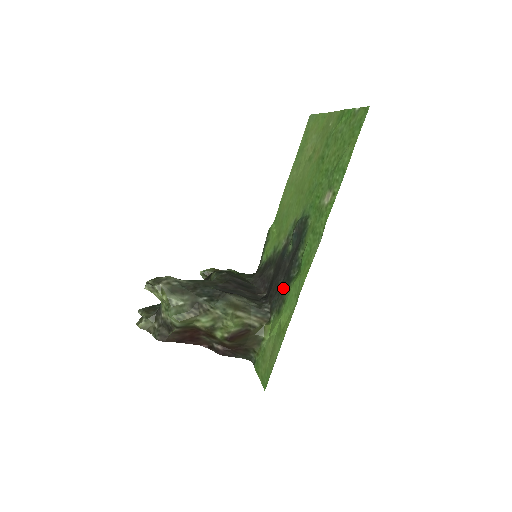
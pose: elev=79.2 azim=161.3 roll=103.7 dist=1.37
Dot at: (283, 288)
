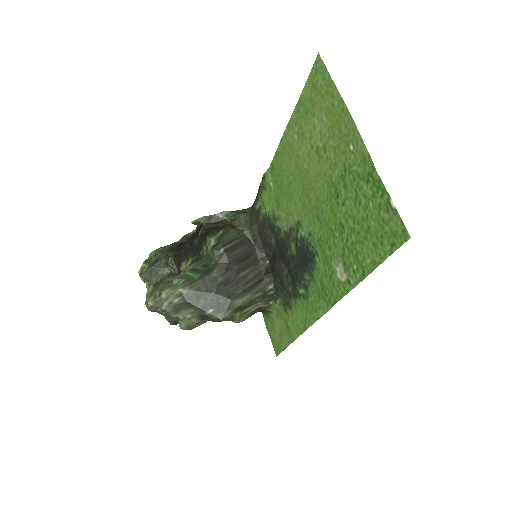
Dot at: (288, 290)
